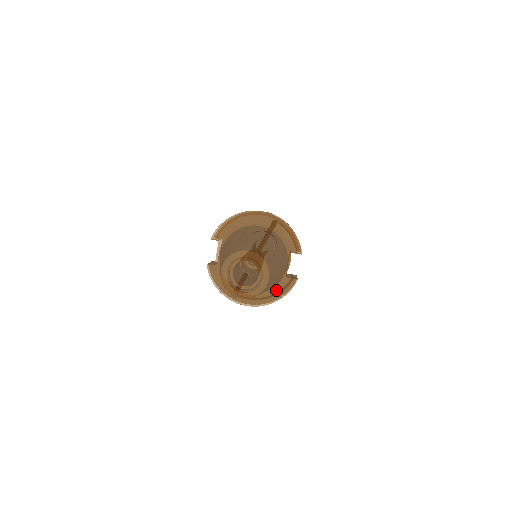
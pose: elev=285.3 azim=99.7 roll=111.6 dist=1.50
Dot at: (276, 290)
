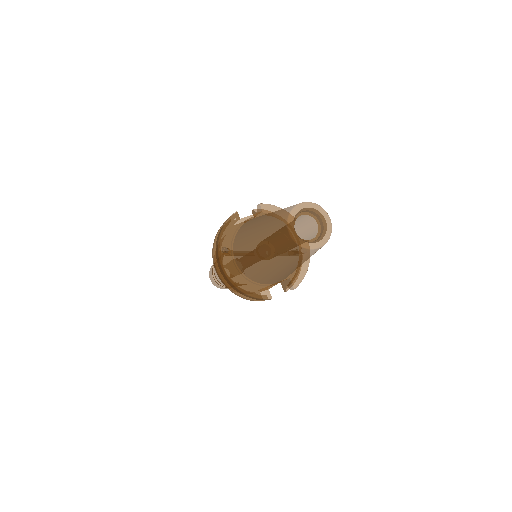
Dot at: (252, 285)
